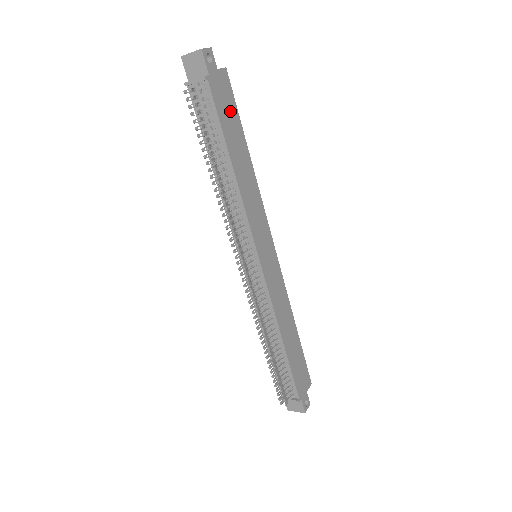
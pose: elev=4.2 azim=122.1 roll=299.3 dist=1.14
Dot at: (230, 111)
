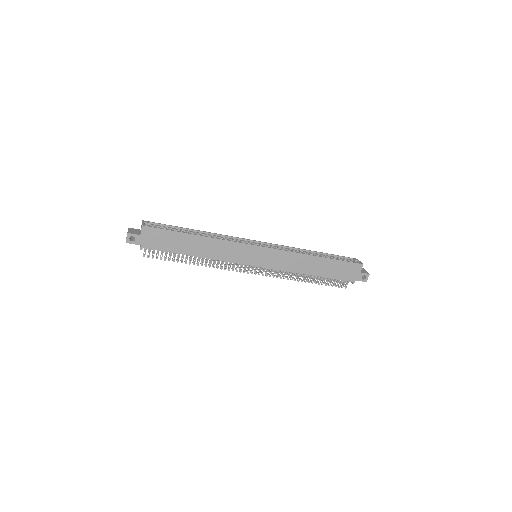
Dot at: (166, 238)
